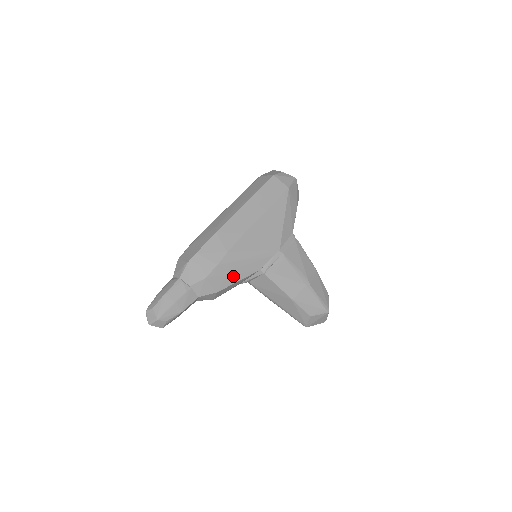
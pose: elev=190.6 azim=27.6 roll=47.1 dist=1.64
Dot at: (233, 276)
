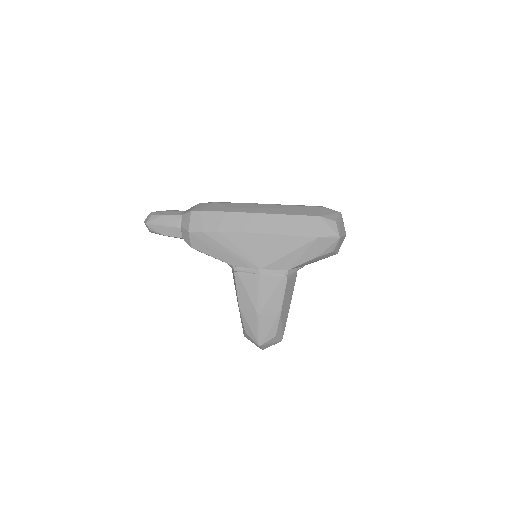
Dot at: (210, 250)
